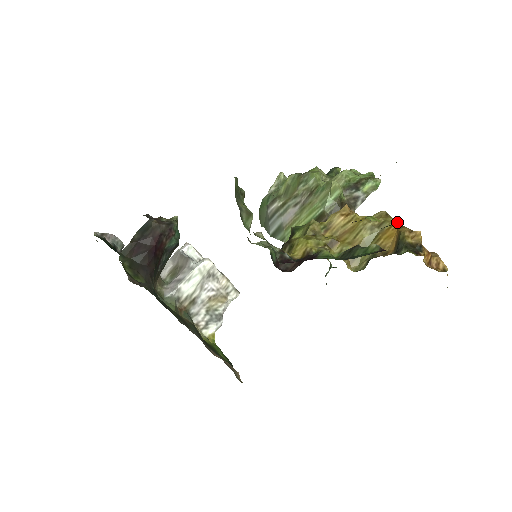
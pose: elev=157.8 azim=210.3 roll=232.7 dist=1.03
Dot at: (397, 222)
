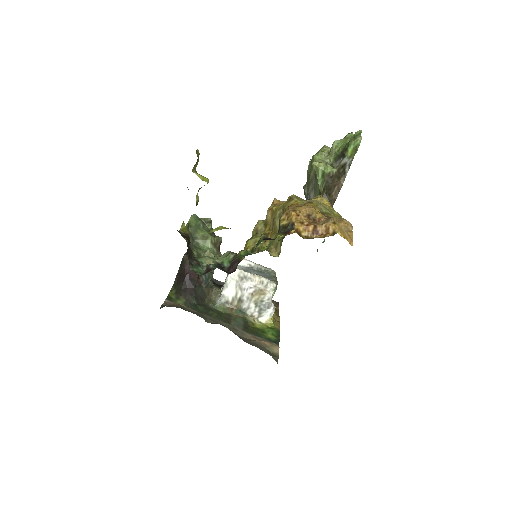
Dot at: (299, 202)
